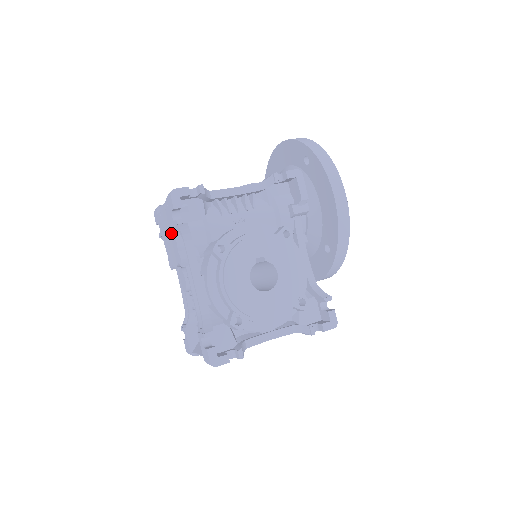
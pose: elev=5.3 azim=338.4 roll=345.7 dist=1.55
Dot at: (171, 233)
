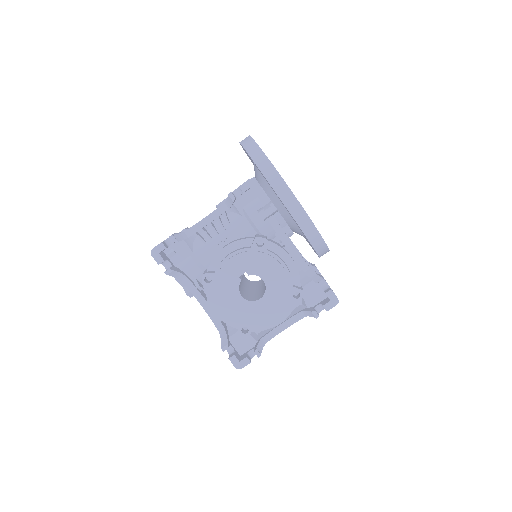
Dot at: occluded
